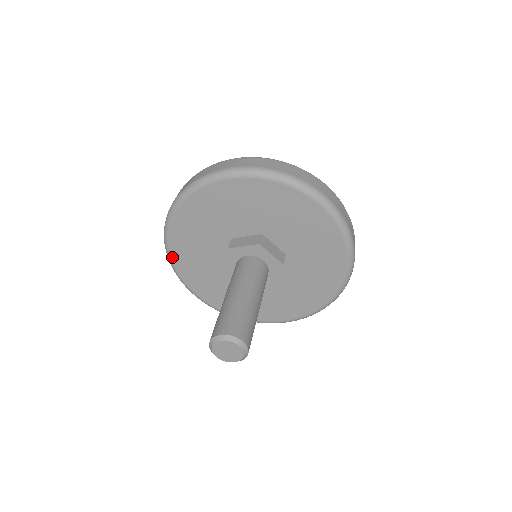
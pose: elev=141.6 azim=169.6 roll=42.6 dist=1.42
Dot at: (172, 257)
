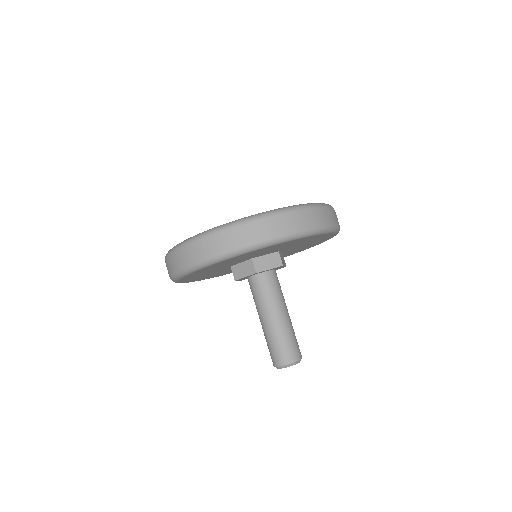
Dot at: occluded
